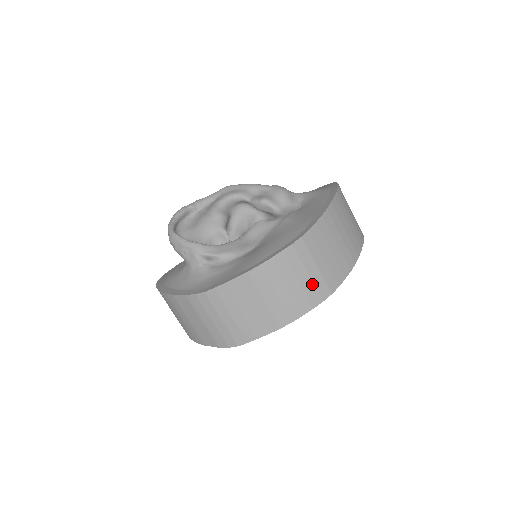
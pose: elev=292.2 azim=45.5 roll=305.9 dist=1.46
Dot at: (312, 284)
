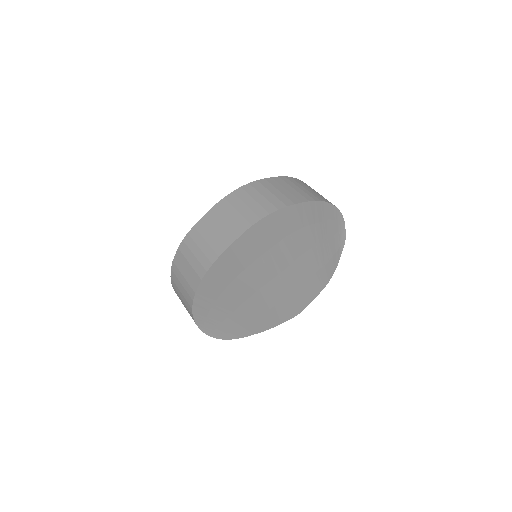
Dot at: (267, 201)
